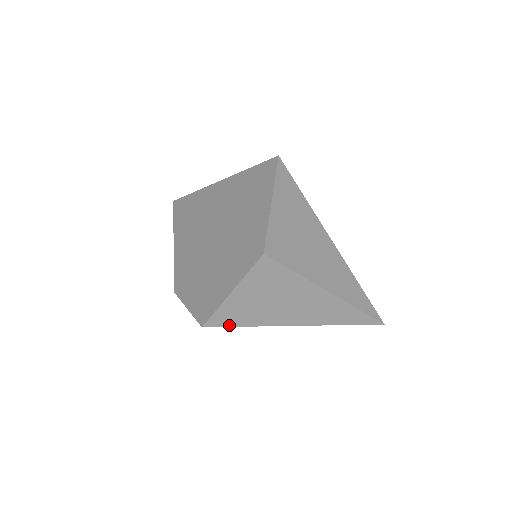
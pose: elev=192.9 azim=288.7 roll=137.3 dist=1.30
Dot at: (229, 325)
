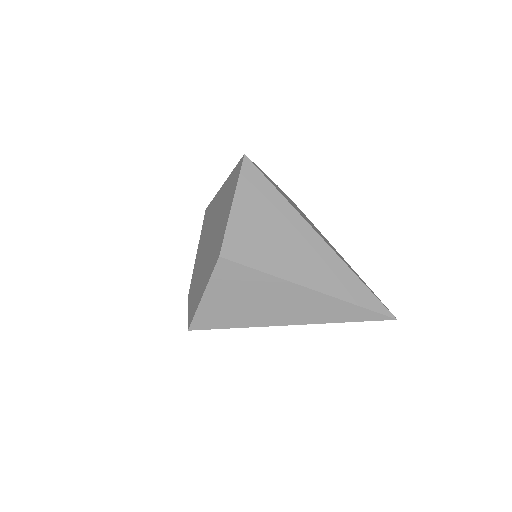
Dot at: (214, 327)
